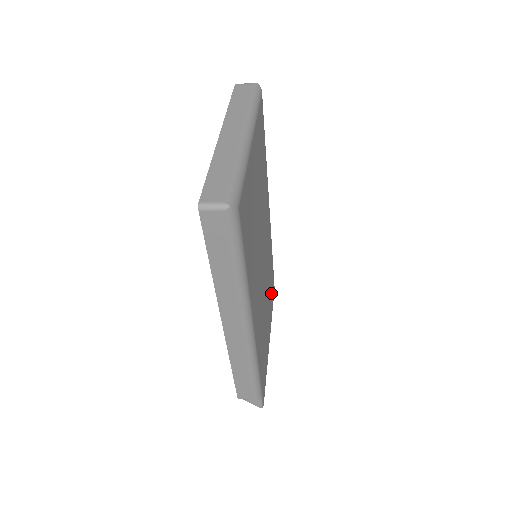
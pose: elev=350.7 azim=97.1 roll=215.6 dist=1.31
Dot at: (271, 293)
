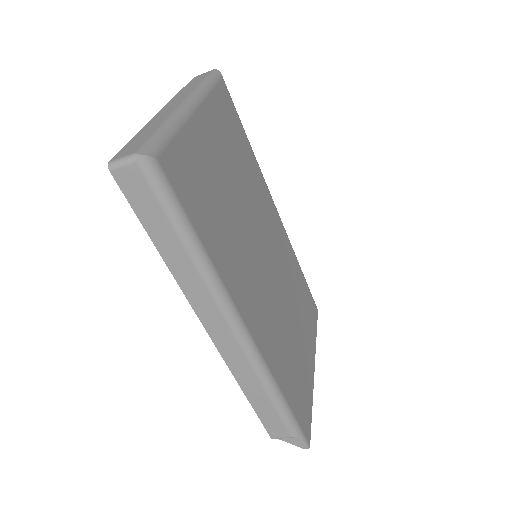
Dot at: (307, 312)
